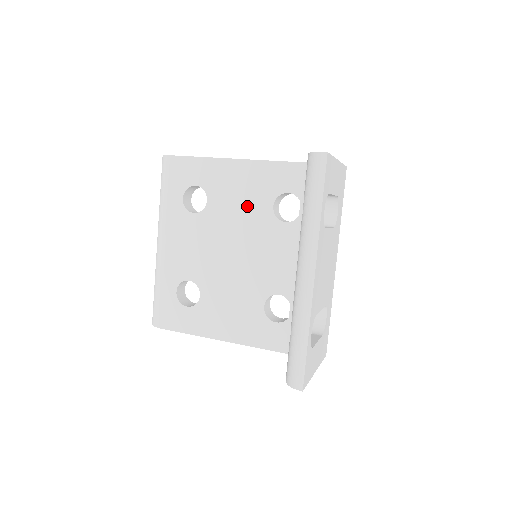
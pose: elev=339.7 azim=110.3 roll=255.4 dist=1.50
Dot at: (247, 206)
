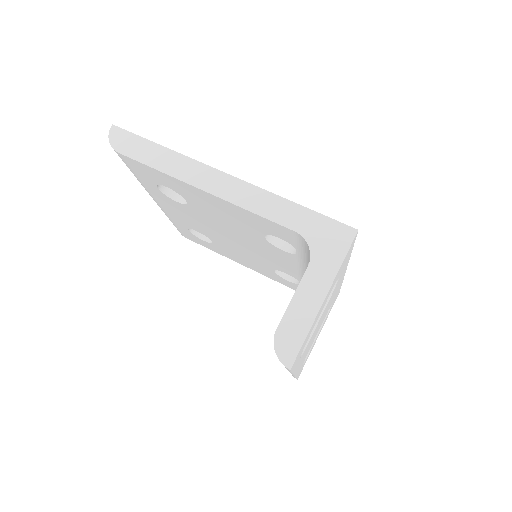
Dot at: (234, 224)
